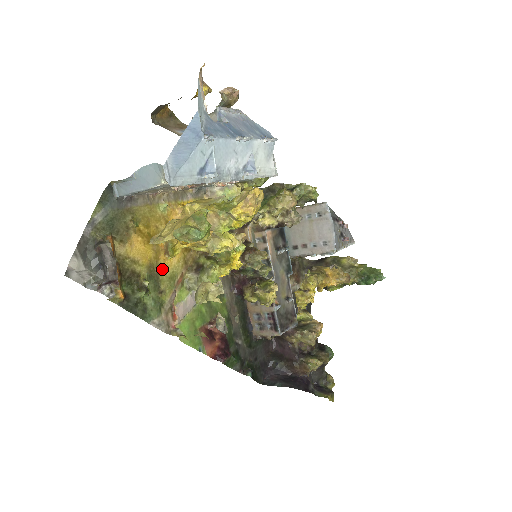
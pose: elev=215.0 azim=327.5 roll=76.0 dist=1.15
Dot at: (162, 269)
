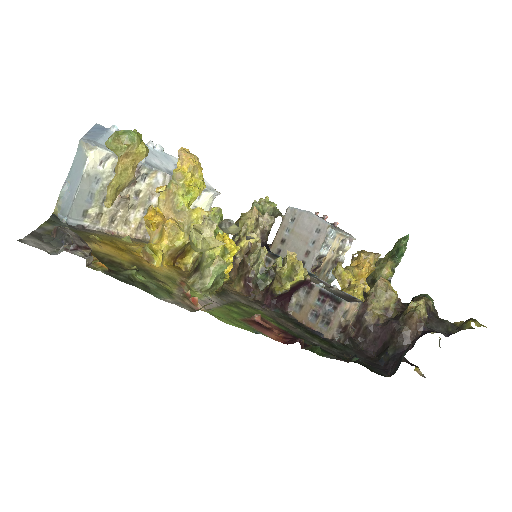
Dot at: (151, 270)
